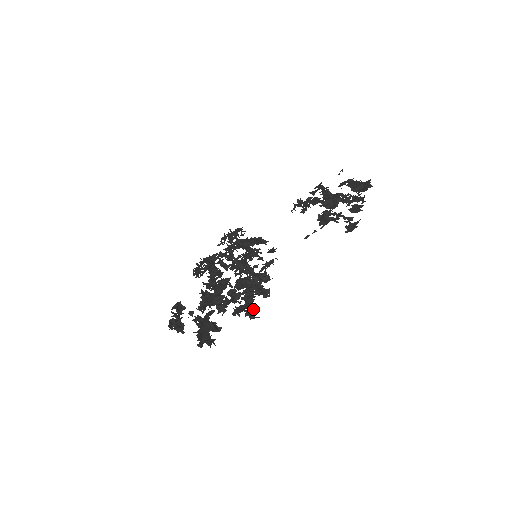
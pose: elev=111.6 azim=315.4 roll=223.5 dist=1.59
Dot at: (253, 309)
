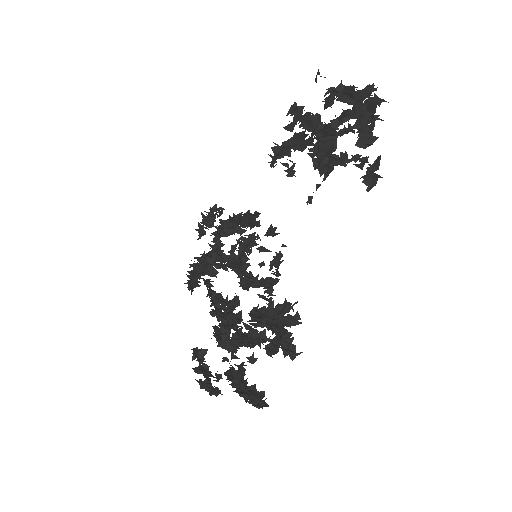
Dot at: (289, 341)
